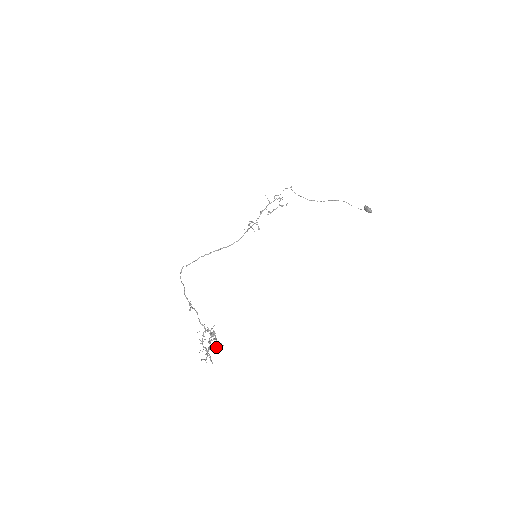
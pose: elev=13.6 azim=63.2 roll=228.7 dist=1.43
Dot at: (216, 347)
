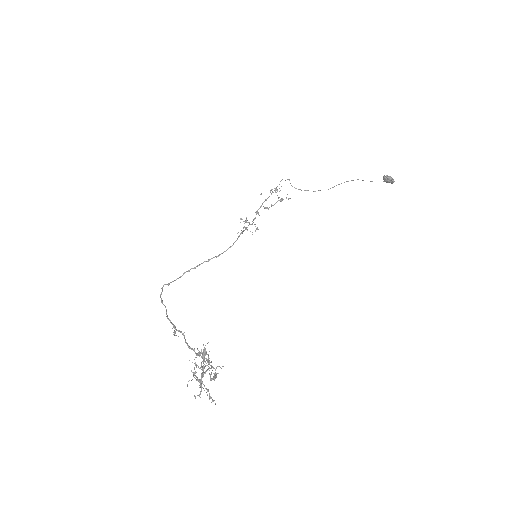
Dot at: occluded
